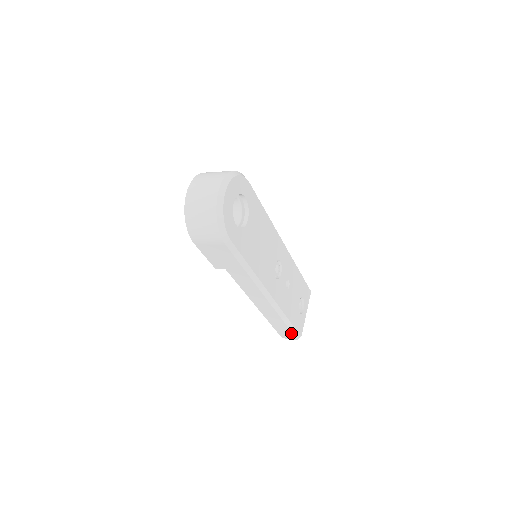
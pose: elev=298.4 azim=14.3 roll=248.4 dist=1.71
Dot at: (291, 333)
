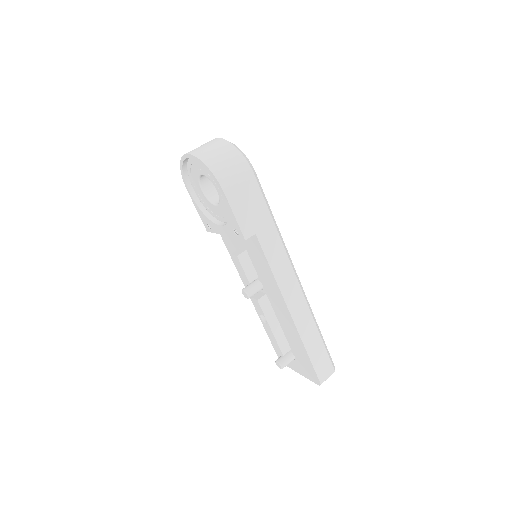
Dot at: (327, 357)
